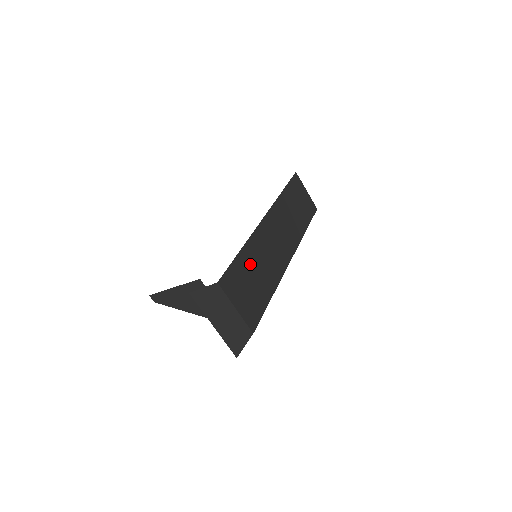
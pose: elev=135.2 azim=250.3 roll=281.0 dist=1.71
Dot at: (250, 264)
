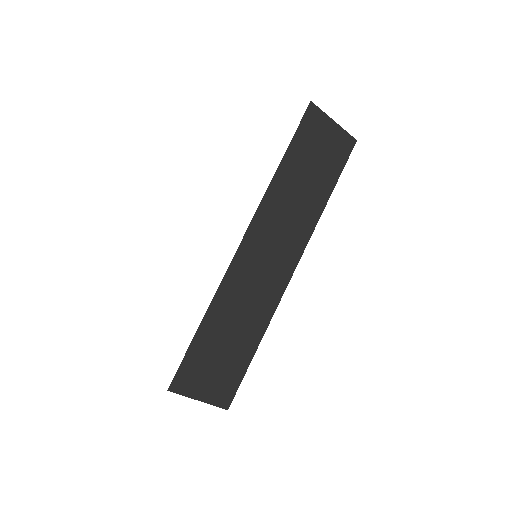
Dot at: (217, 332)
